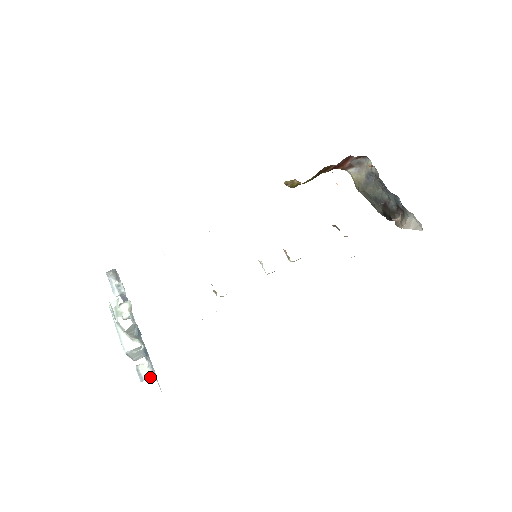
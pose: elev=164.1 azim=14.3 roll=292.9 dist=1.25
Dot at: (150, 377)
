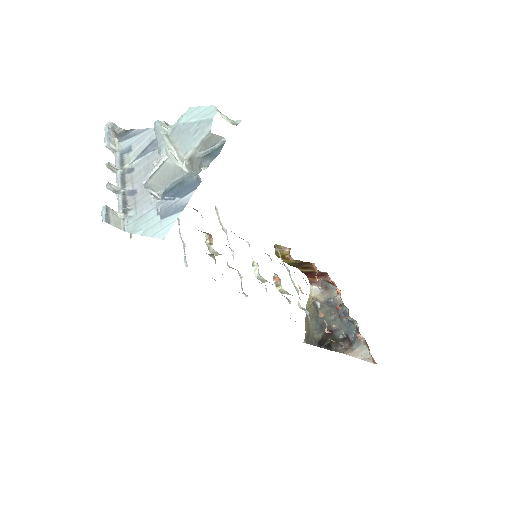
Dot at: (120, 228)
